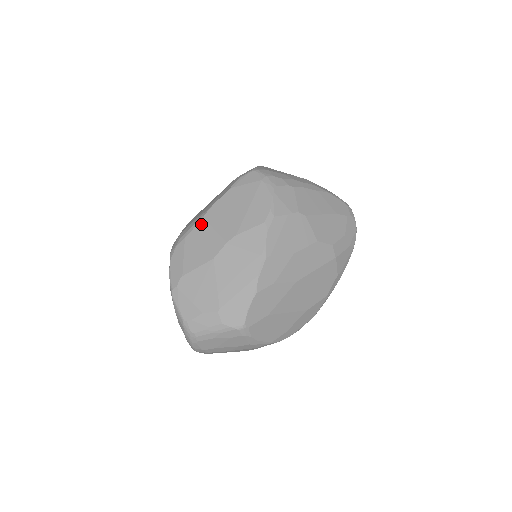
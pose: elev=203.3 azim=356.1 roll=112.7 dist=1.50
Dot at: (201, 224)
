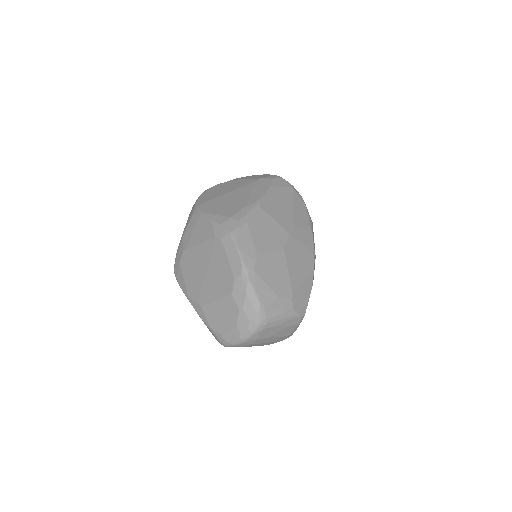
Dot at: (260, 212)
